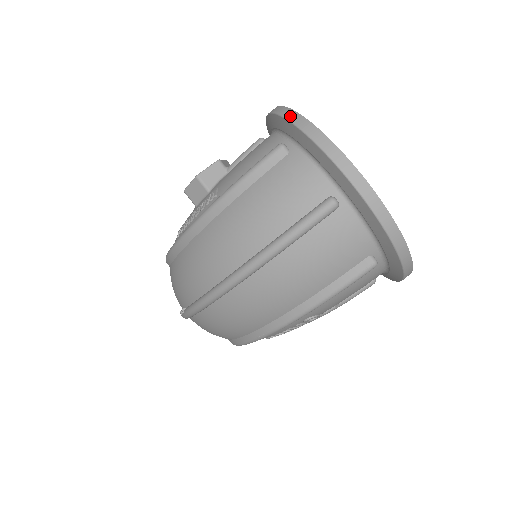
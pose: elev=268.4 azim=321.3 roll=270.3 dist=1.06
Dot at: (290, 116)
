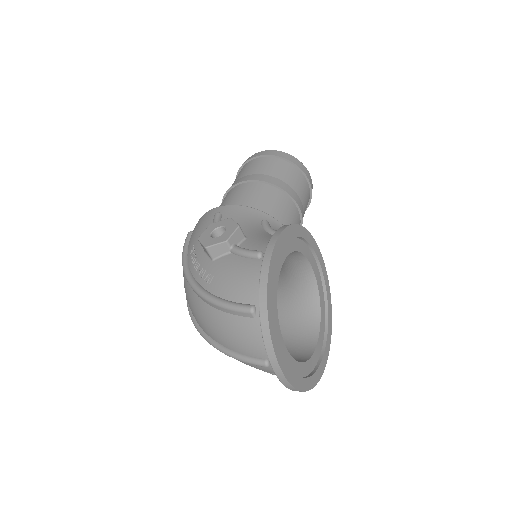
Dot at: (262, 305)
